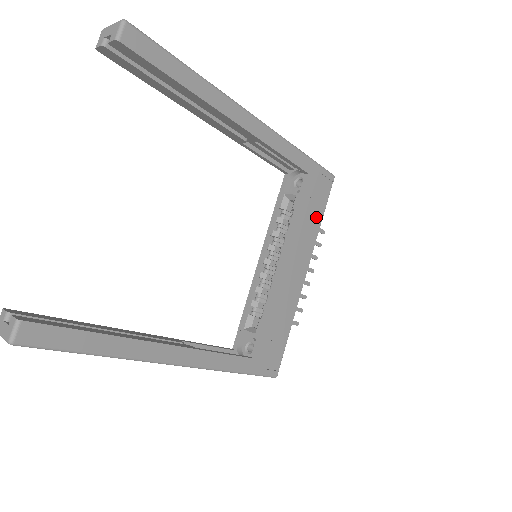
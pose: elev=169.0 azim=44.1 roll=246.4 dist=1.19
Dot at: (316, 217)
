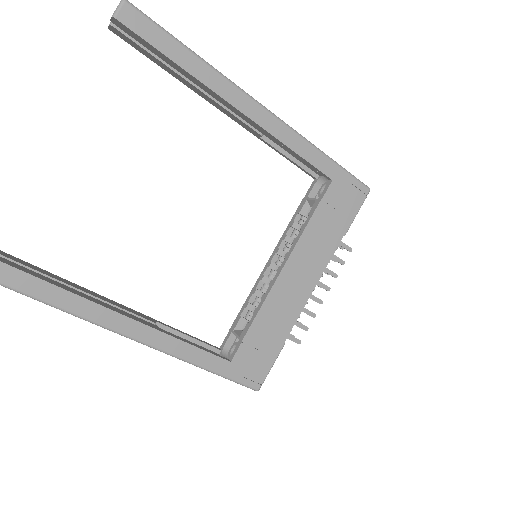
Dot at: (337, 229)
